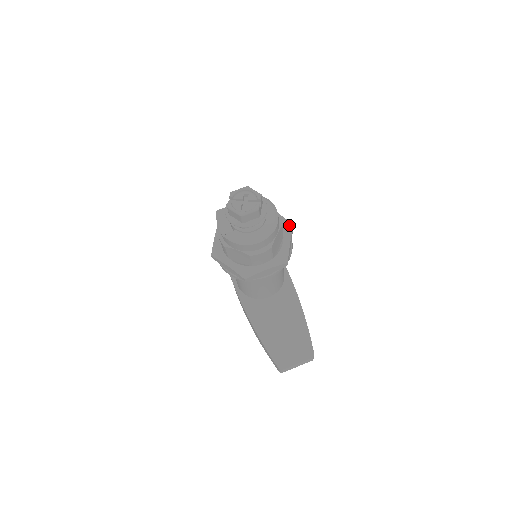
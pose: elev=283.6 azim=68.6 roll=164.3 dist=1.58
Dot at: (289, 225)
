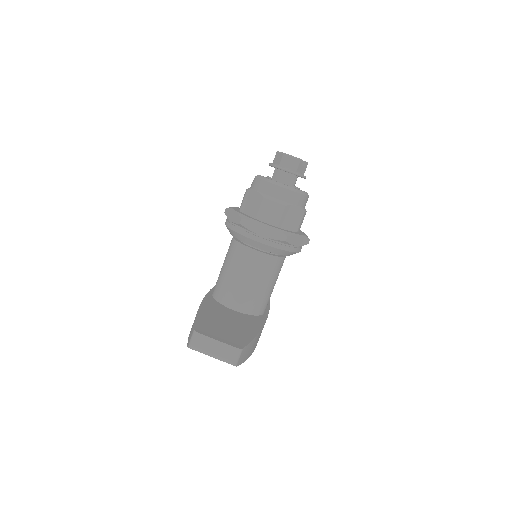
Dot at: occluded
